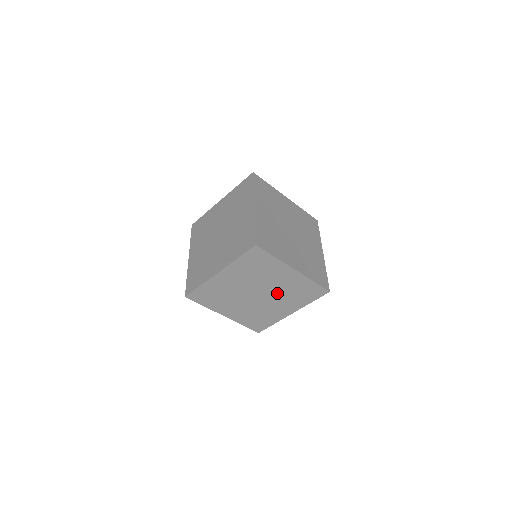
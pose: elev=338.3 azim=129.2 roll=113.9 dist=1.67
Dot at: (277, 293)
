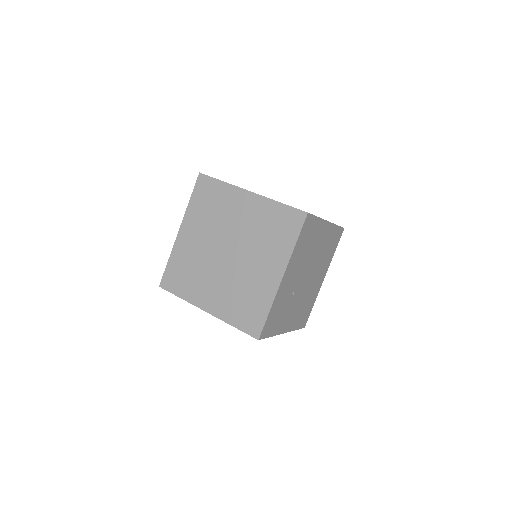
Dot at: (248, 242)
